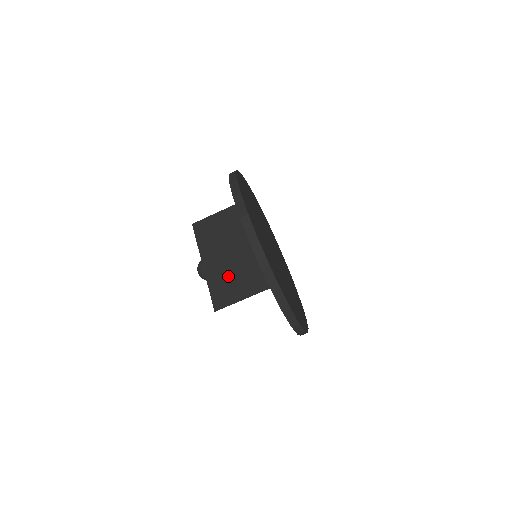
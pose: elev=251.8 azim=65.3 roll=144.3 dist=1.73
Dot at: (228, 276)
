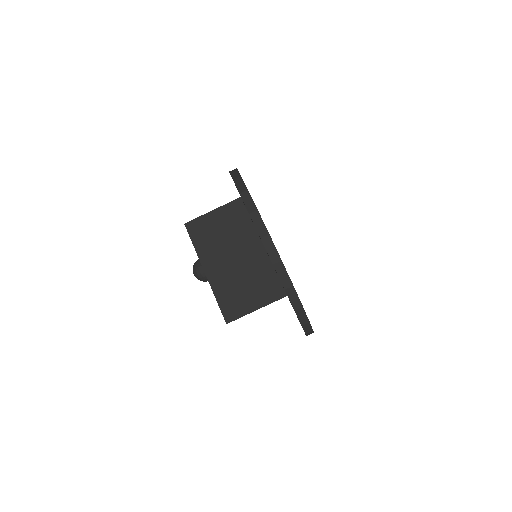
Dot at: (235, 285)
